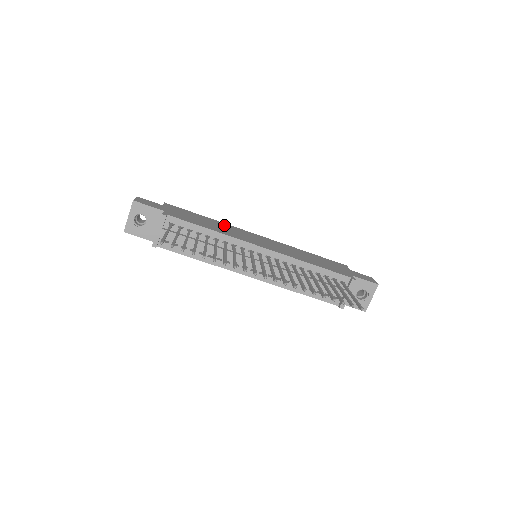
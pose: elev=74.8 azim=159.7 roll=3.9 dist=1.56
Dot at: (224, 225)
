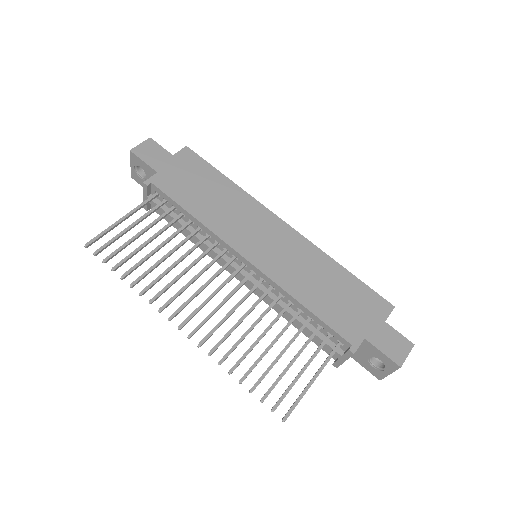
Dot at: (238, 199)
